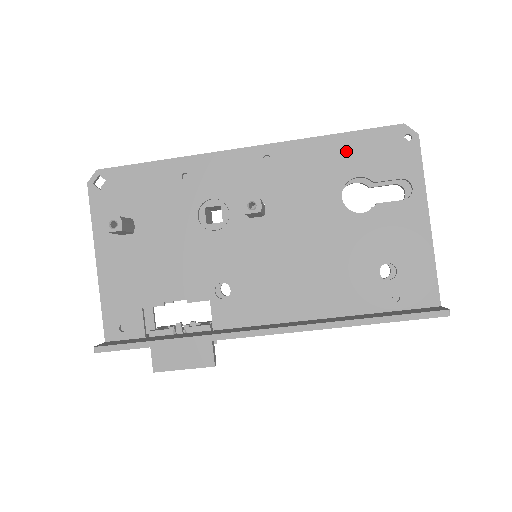
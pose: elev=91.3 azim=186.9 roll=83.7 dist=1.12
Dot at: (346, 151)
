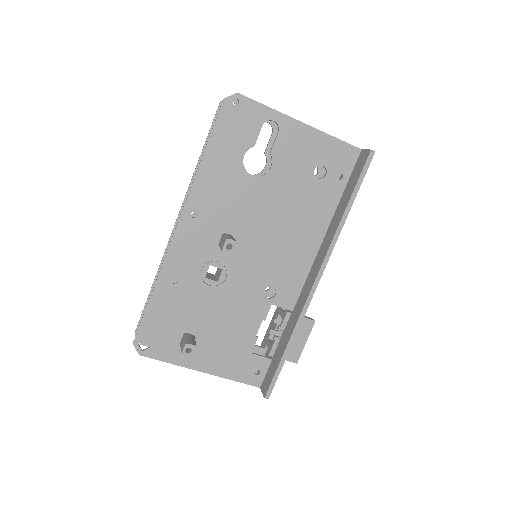
Dot at: (220, 153)
